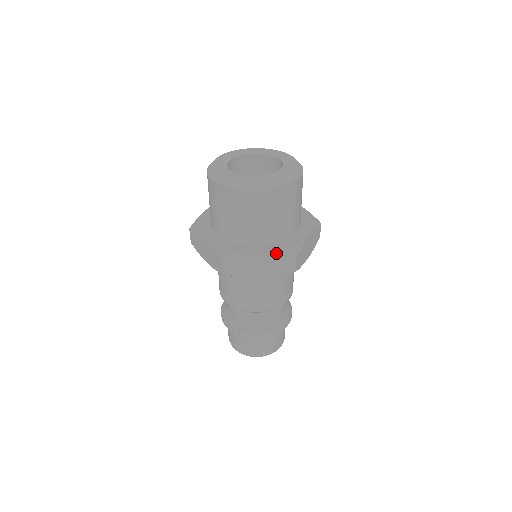
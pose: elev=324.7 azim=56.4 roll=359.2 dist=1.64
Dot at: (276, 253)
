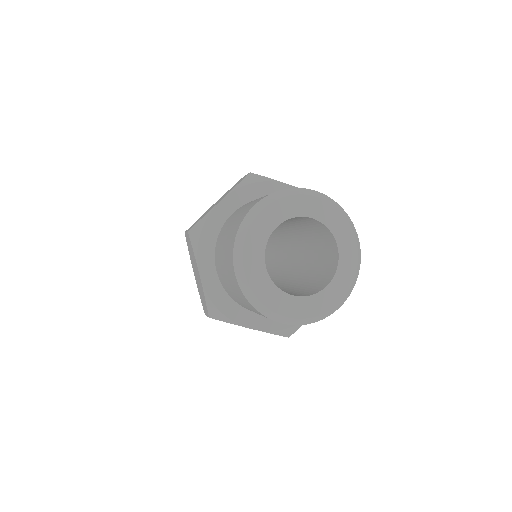
Dot at: (270, 332)
